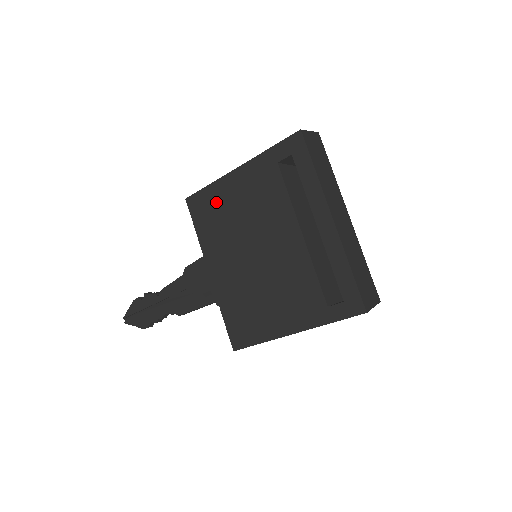
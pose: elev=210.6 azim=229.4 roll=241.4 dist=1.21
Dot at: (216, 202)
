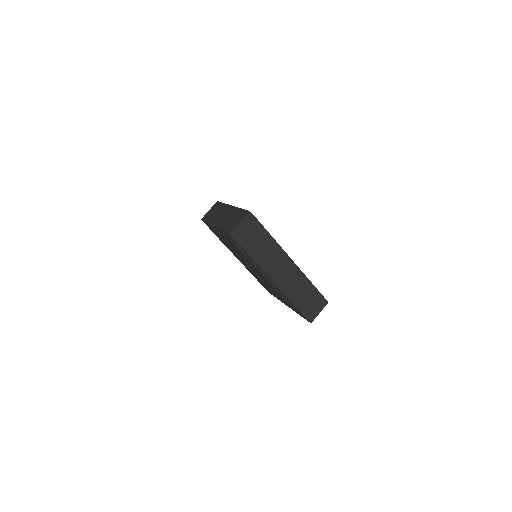
Dot at: occluded
